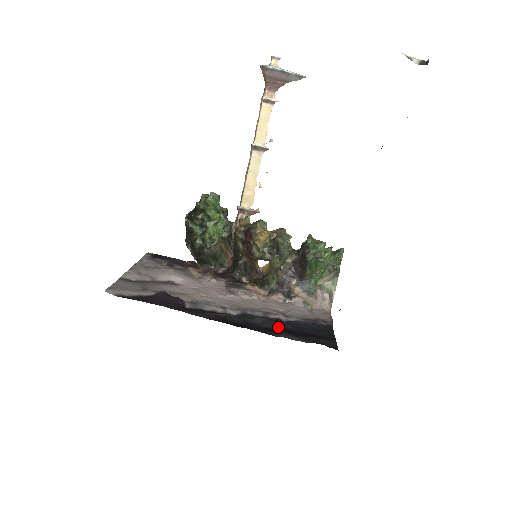
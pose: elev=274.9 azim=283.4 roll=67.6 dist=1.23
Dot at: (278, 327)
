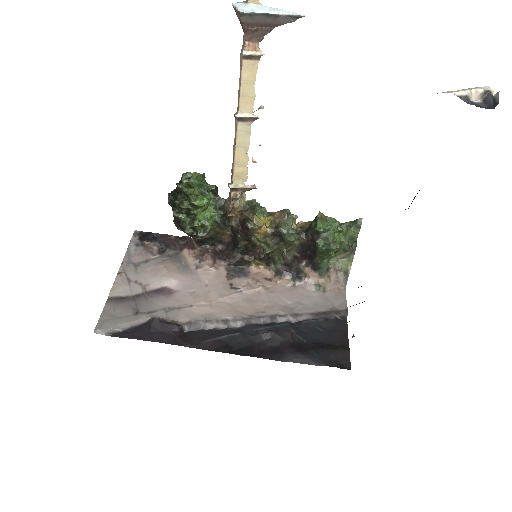
Dot at: (286, 343)
